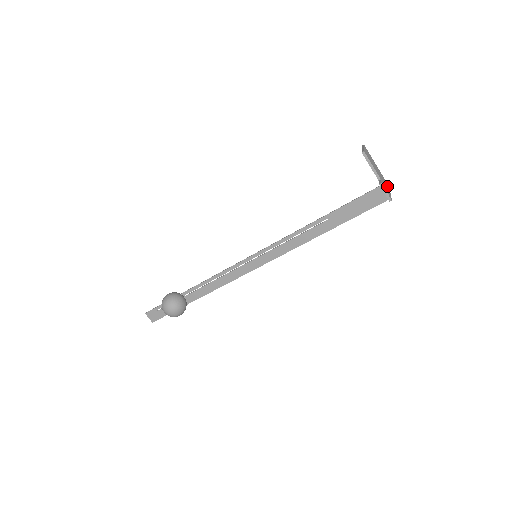
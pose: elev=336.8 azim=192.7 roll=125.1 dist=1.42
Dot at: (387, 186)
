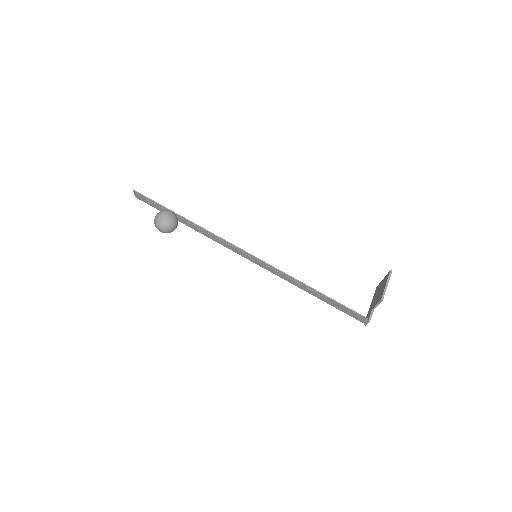
Dot at: occluded
